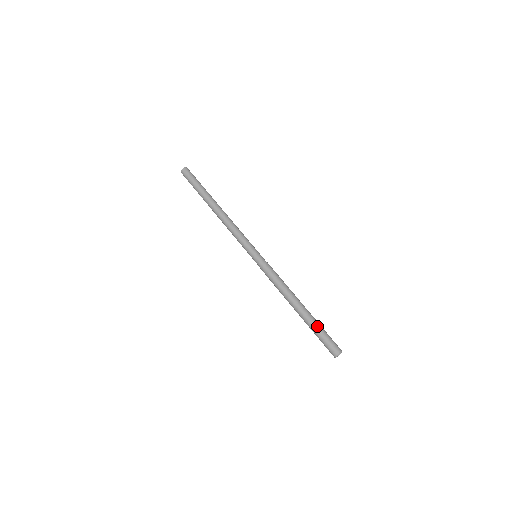
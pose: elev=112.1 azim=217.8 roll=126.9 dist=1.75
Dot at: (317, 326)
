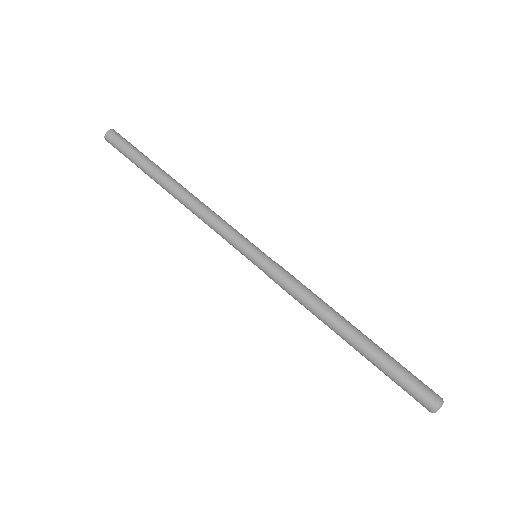
Dot at: (389, 363)
